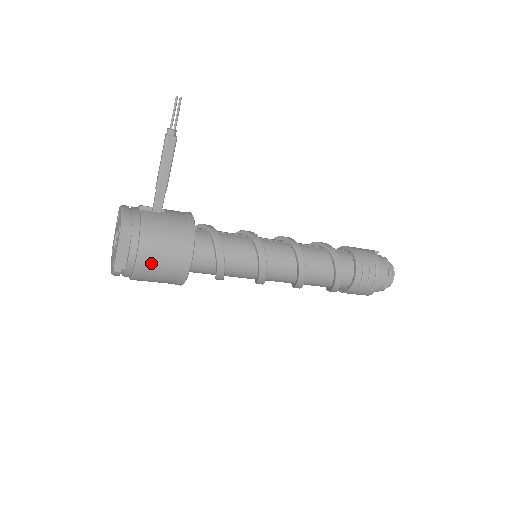
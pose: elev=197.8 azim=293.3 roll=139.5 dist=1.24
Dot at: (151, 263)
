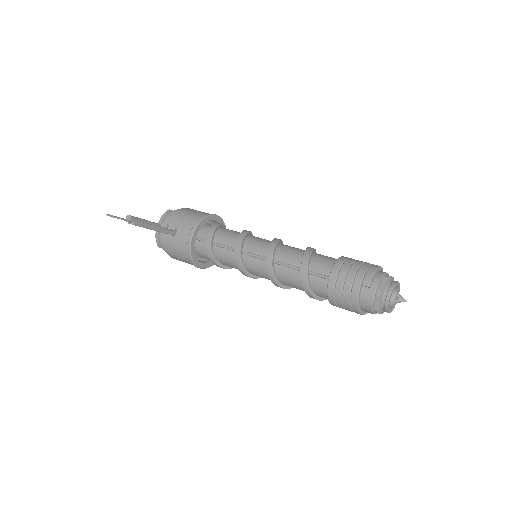
Dot at: occluded
